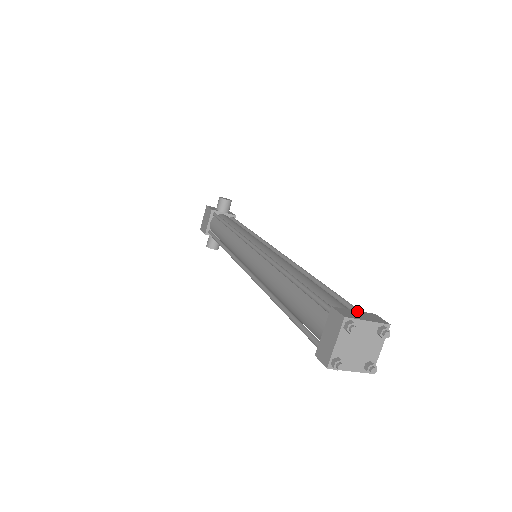
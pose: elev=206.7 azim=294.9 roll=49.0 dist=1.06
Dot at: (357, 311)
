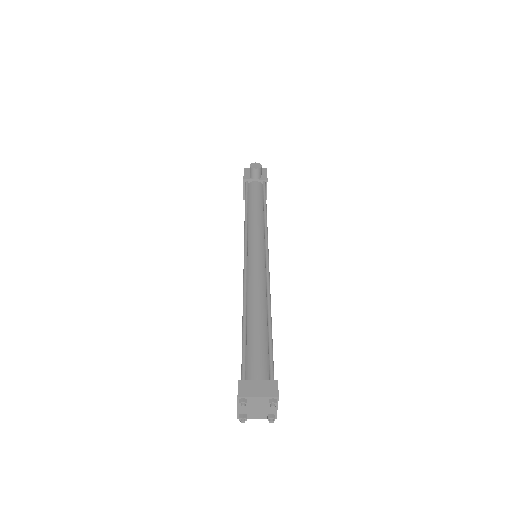
Dot at: (260, 381)
